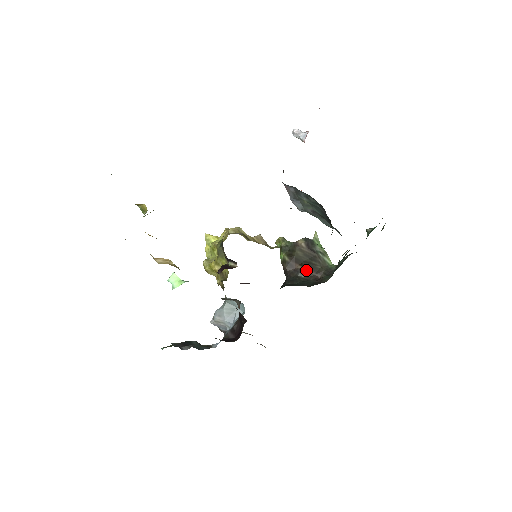
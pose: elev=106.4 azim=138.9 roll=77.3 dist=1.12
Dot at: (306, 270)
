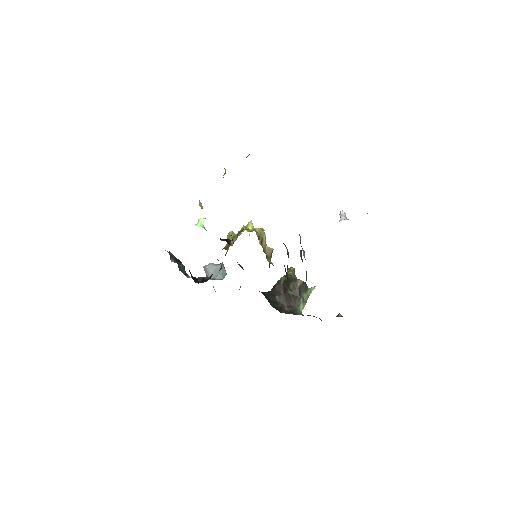
Dot at: (283, 298)
